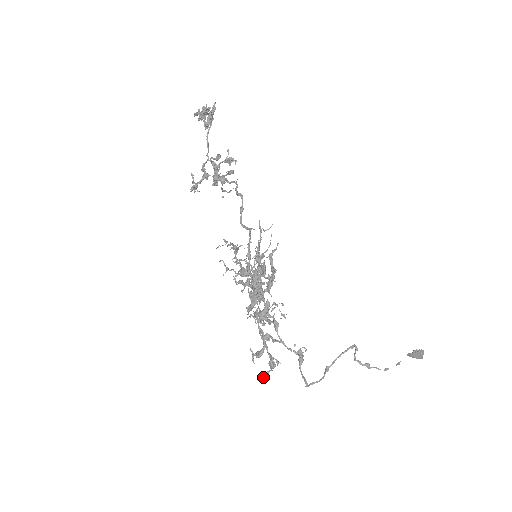
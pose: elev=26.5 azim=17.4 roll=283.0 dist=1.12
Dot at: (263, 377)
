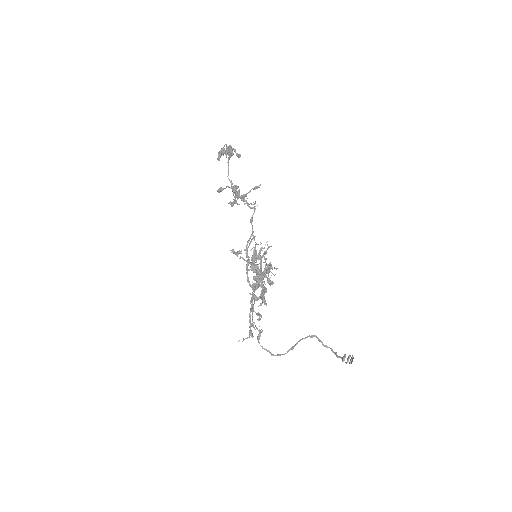
Dot at: occluded
